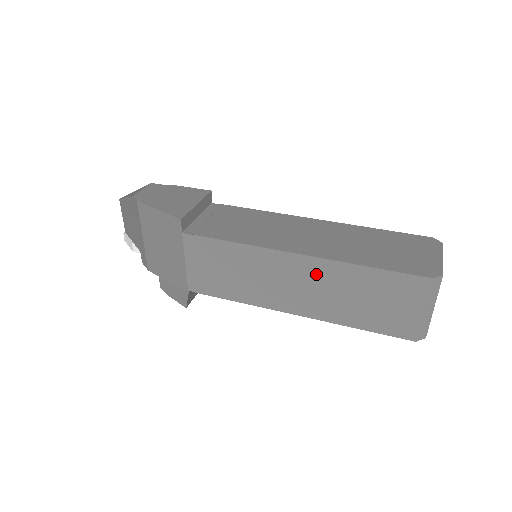
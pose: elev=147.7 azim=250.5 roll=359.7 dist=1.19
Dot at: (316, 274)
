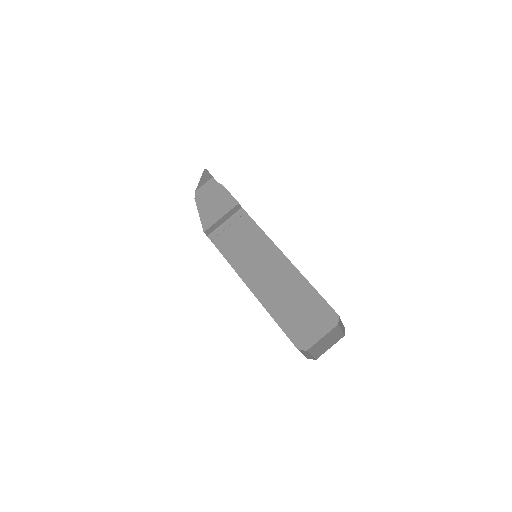
Dot at: occluded
